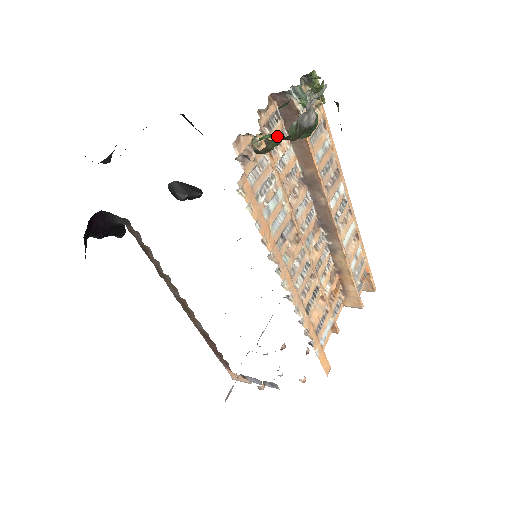
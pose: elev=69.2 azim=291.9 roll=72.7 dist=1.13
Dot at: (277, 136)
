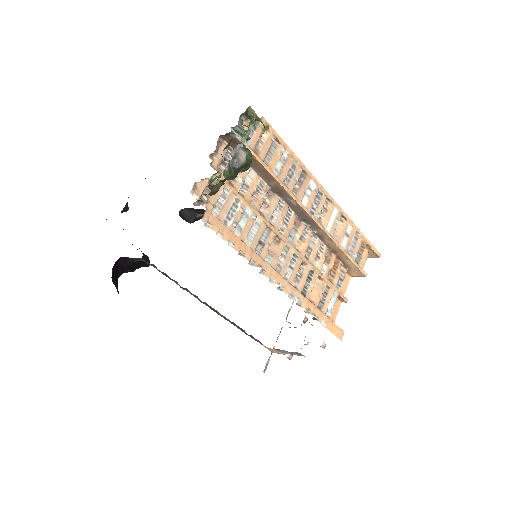
Dot at: occluded
